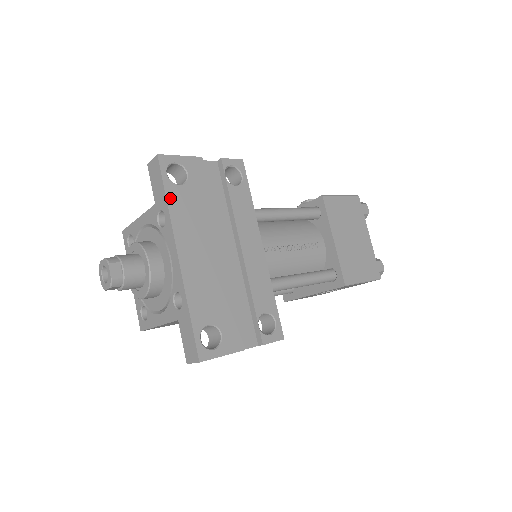
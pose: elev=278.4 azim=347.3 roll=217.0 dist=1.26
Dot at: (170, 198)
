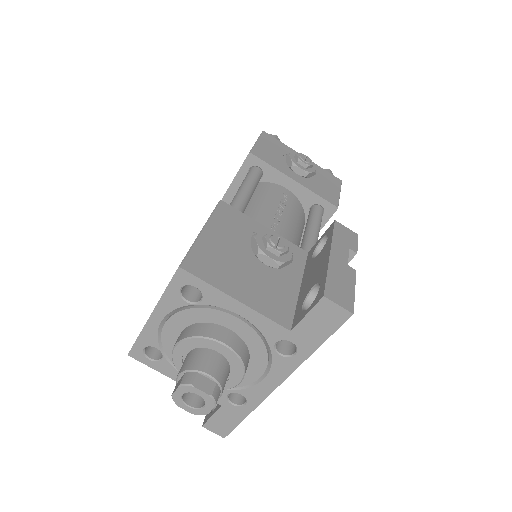
Dot at: (317, 345)
